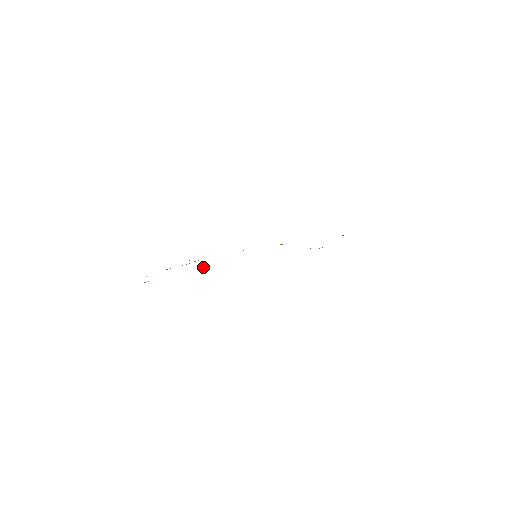
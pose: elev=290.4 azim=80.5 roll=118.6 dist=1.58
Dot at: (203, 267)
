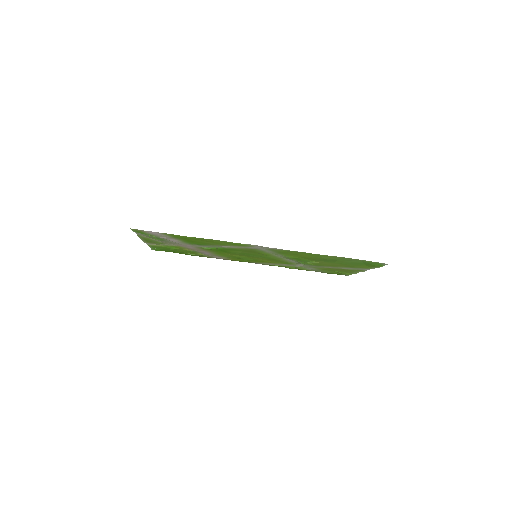
Dot at: (207, 247)
